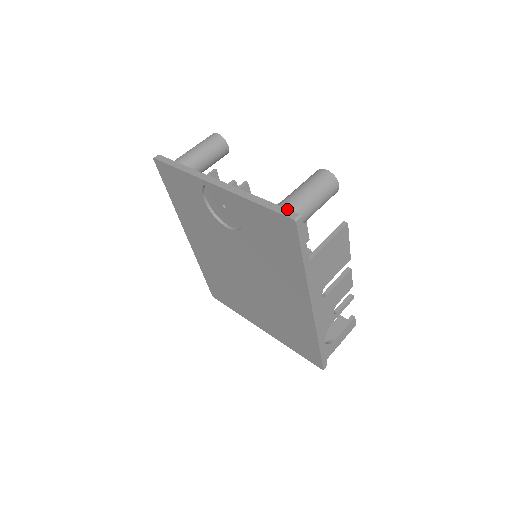
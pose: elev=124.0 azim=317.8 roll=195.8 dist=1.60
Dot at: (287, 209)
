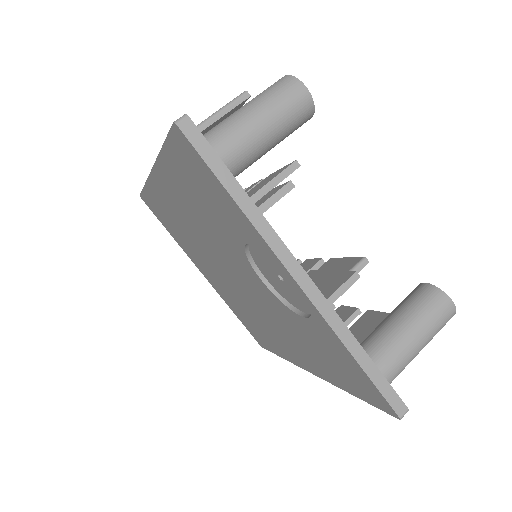
Dot at: (396, 393)
